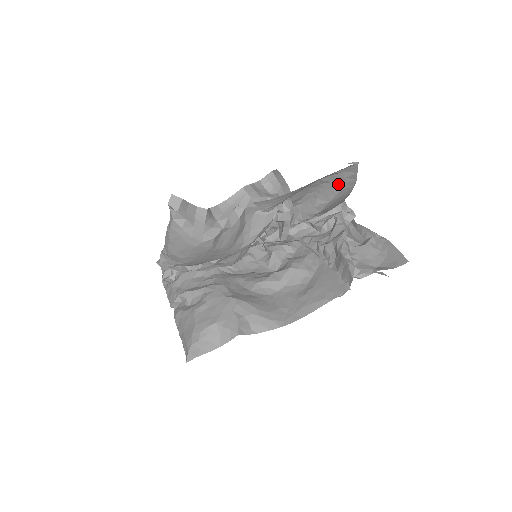
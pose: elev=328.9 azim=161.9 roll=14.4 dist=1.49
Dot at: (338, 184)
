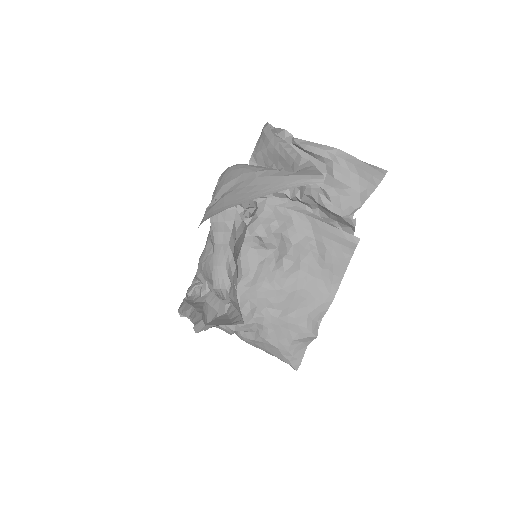
Dot at: occluded
